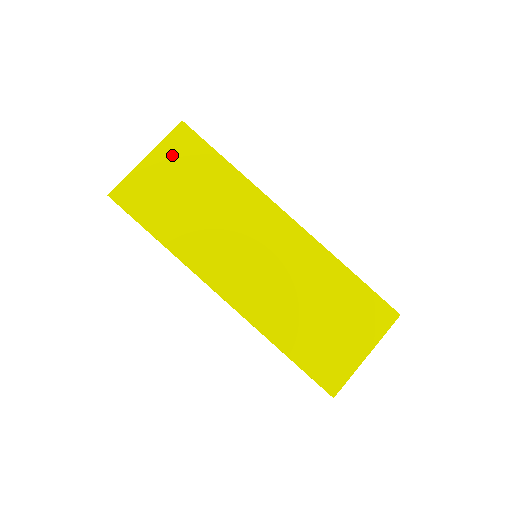
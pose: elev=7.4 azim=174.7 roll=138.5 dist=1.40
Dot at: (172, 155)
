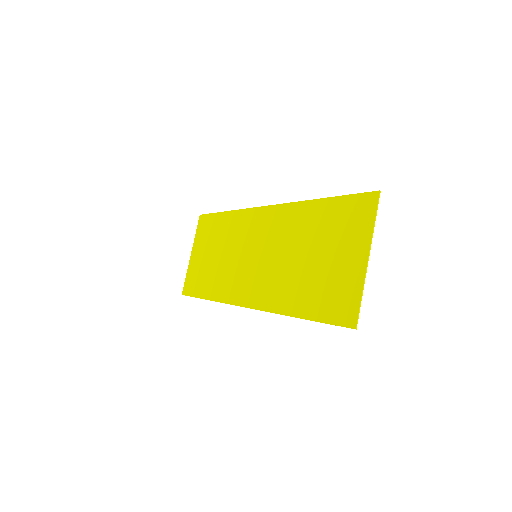
Dot at: (200, 239)
